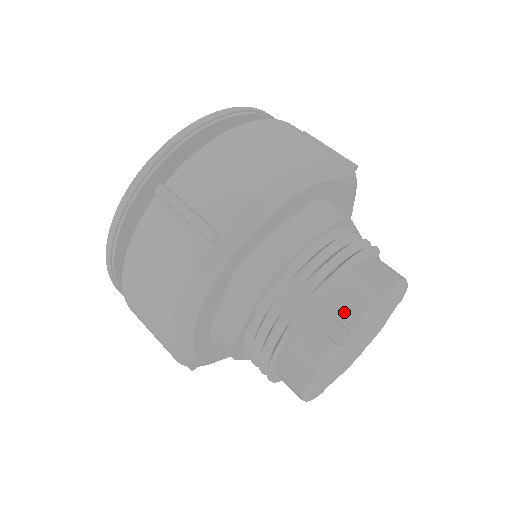
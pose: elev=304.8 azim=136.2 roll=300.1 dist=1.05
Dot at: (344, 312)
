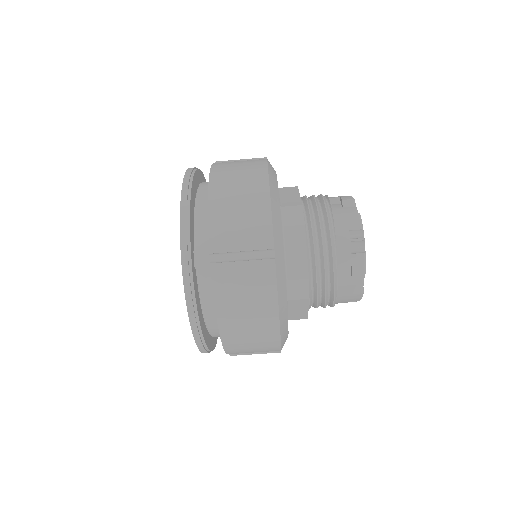
Dot at: occluded
